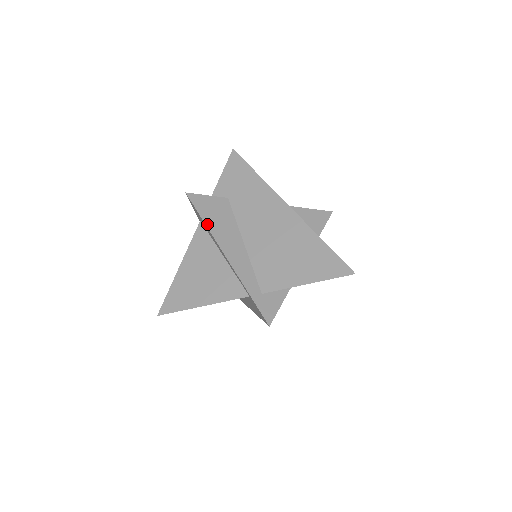
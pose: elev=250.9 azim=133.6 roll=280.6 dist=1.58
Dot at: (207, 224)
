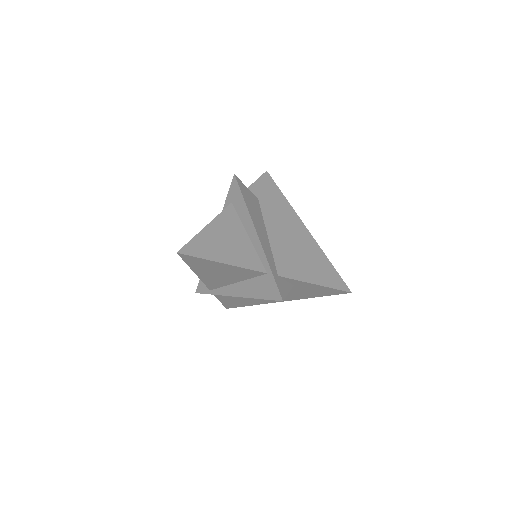
Dot at: (247, 204)
